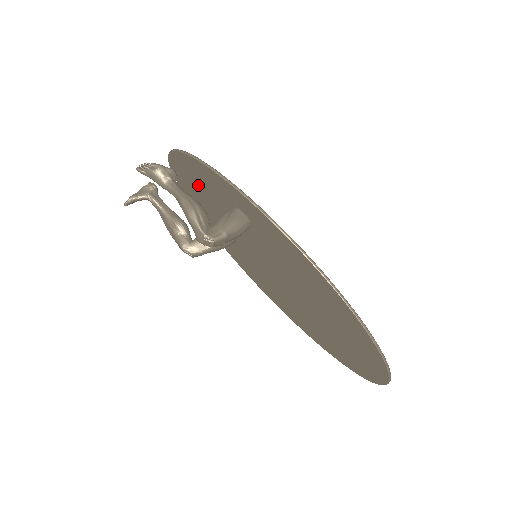
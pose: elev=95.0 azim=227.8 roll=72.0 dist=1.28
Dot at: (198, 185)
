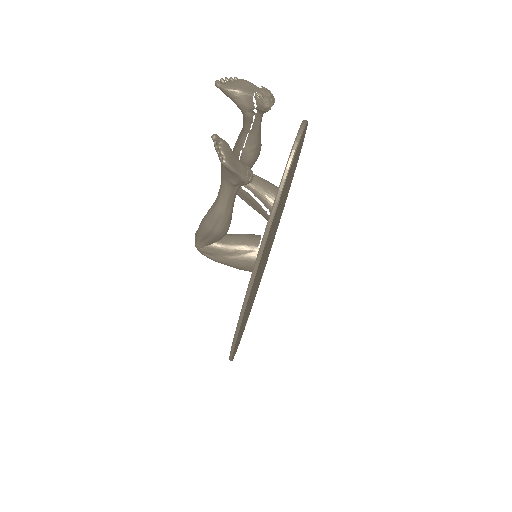
Dot at: occluded
